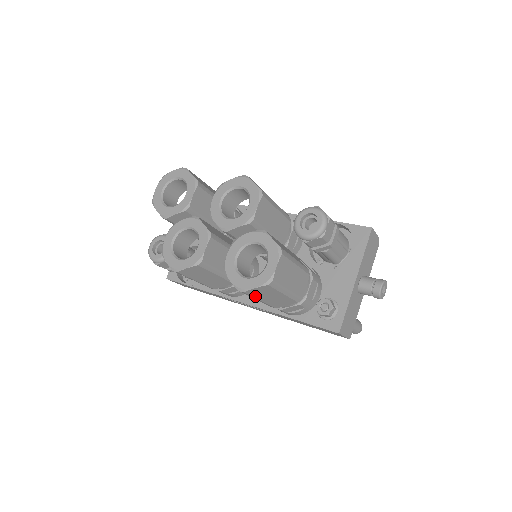
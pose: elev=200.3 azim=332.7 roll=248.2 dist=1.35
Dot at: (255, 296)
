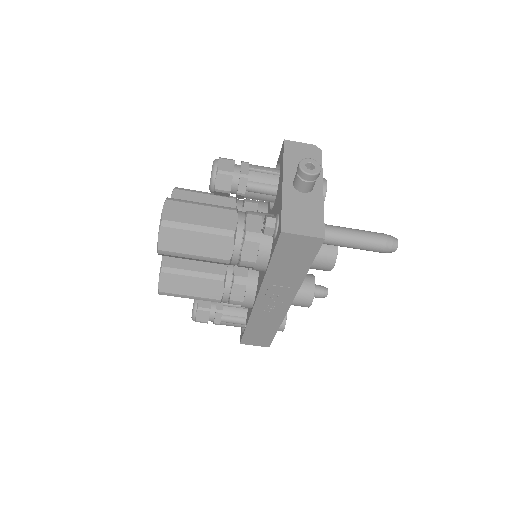
Dot at: (178, 251)
